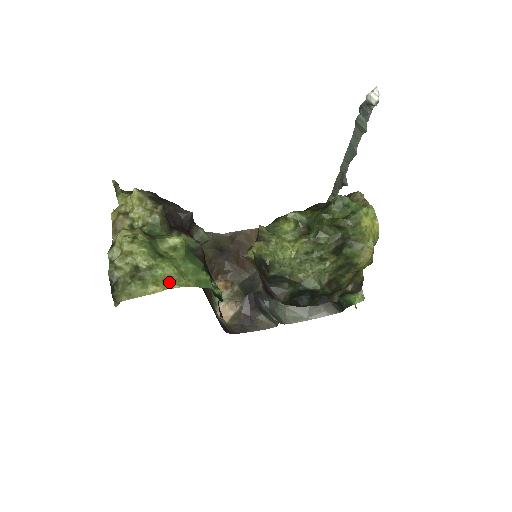
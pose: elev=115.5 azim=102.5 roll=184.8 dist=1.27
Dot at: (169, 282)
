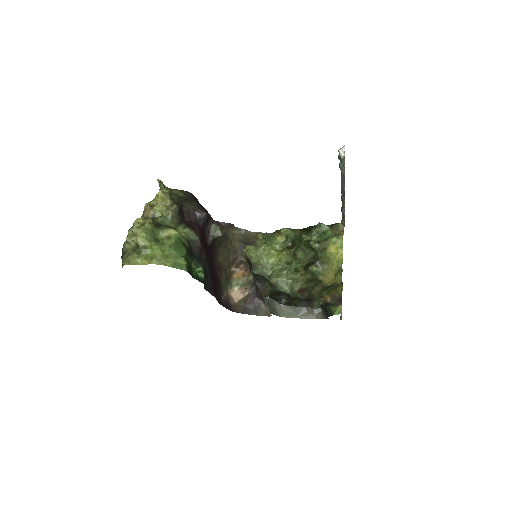
Dot at: (153, 259)
